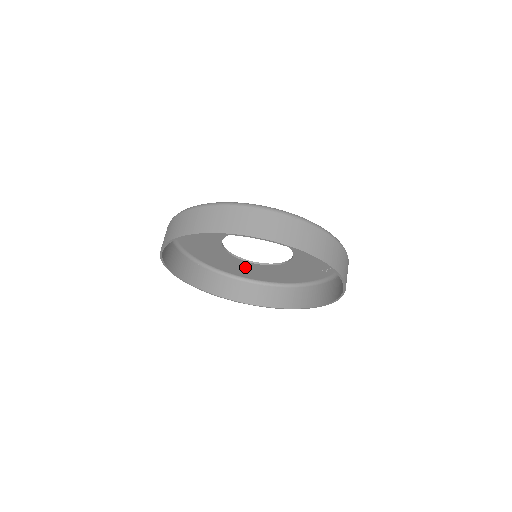
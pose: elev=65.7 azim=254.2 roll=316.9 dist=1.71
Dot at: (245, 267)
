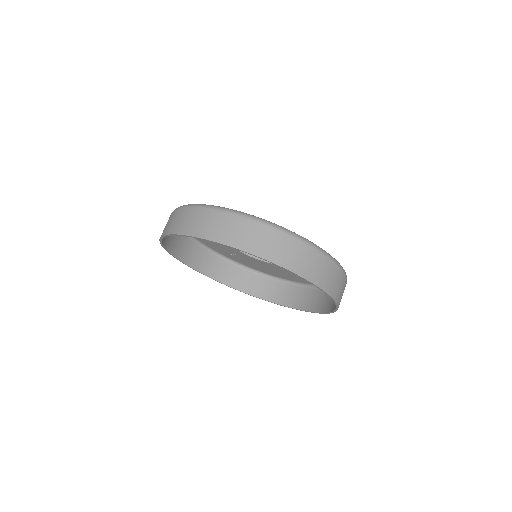
Dot at: (233, 252)
